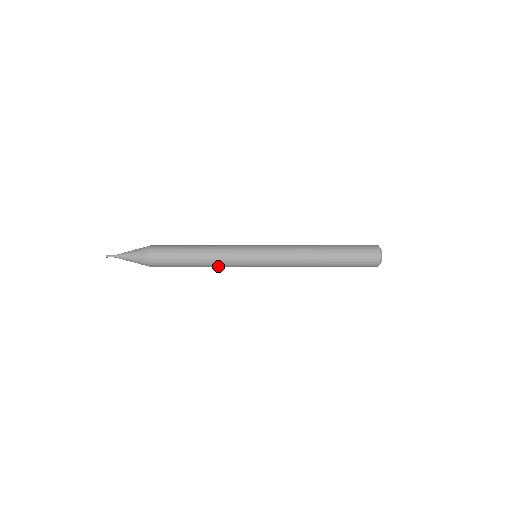
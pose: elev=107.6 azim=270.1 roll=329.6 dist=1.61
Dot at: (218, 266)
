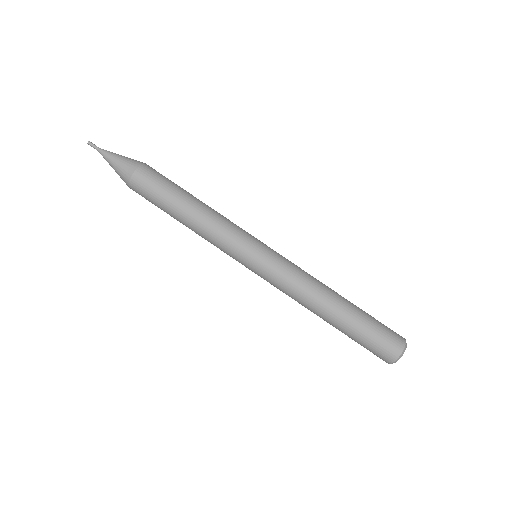
Dot at: occluded
